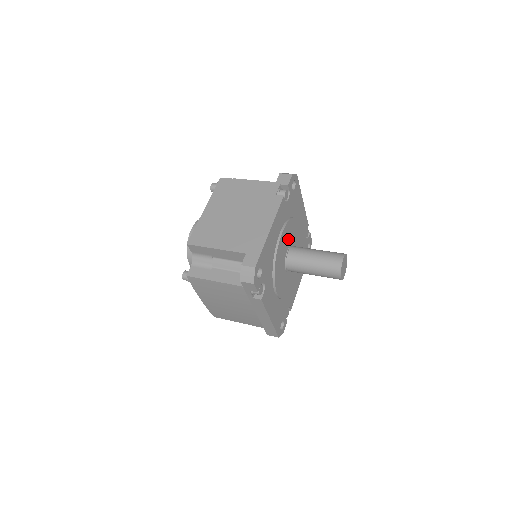
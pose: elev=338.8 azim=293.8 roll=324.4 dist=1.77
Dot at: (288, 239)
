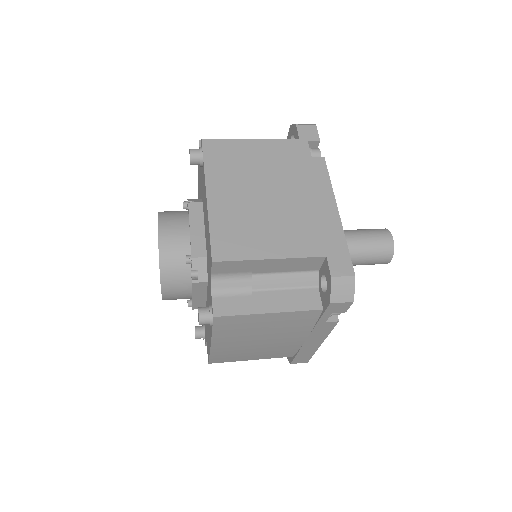
Dot at: occluded
